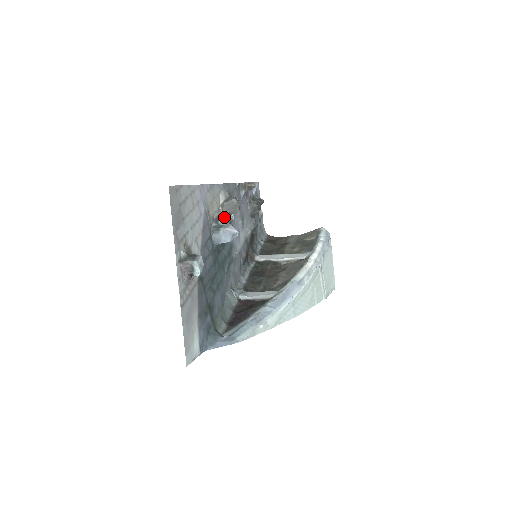
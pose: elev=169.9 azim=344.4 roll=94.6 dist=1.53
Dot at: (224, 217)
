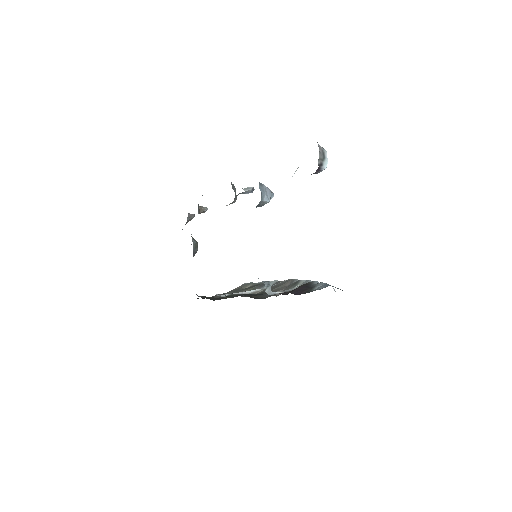
Dot at: (242, 188)
